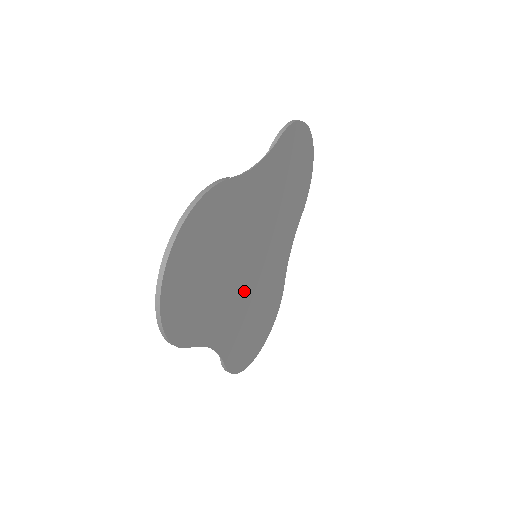
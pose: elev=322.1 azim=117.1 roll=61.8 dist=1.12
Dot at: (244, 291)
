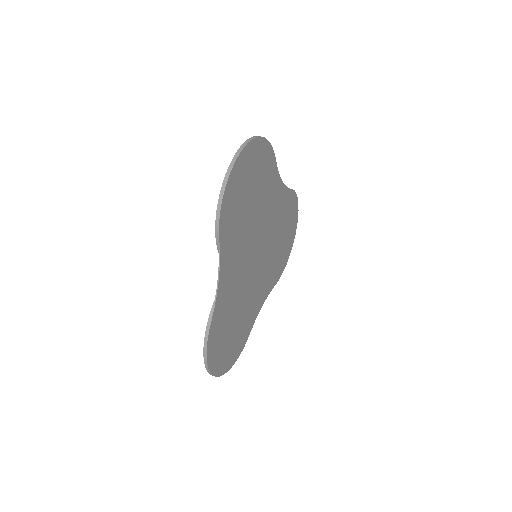
Dot at: (243, 271)
